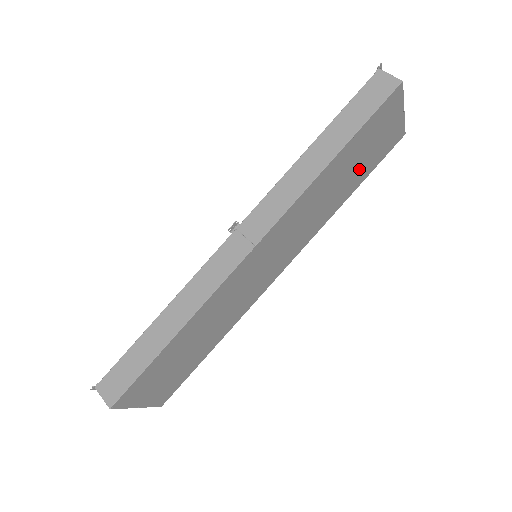
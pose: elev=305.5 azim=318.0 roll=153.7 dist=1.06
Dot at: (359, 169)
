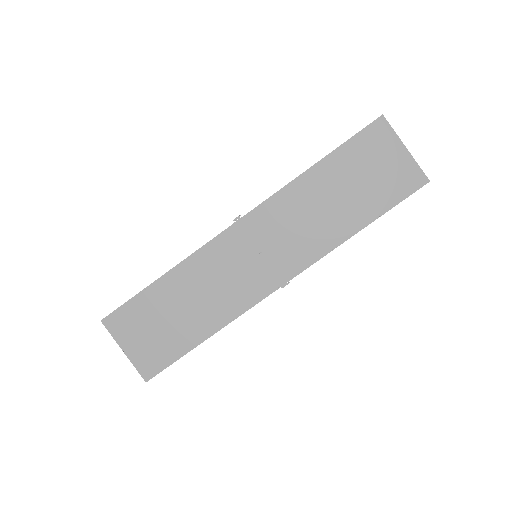
Dot at: (362, 197)
